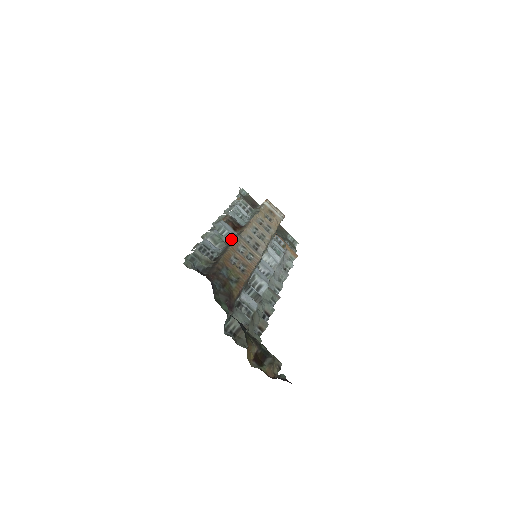
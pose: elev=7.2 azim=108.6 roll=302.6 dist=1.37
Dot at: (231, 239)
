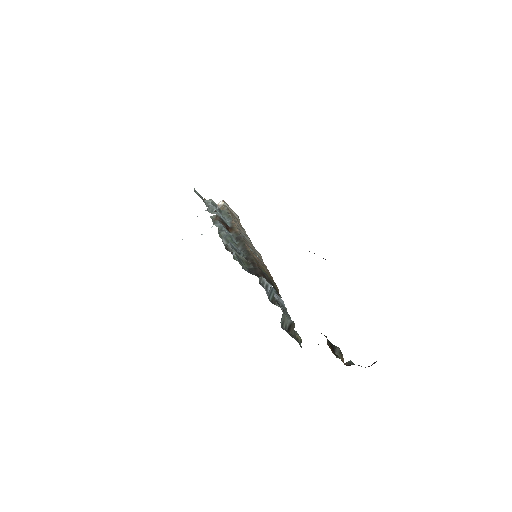
Dot at: occluded
